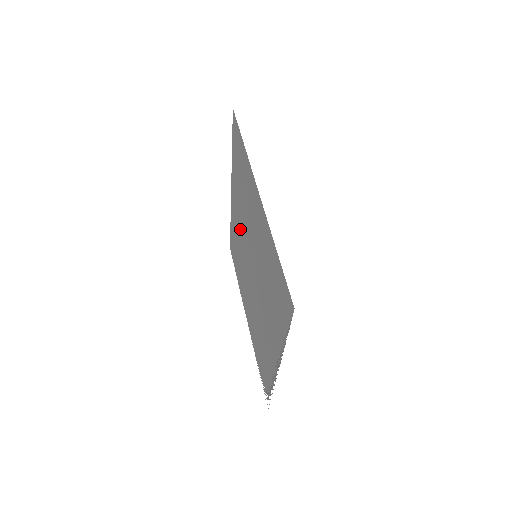
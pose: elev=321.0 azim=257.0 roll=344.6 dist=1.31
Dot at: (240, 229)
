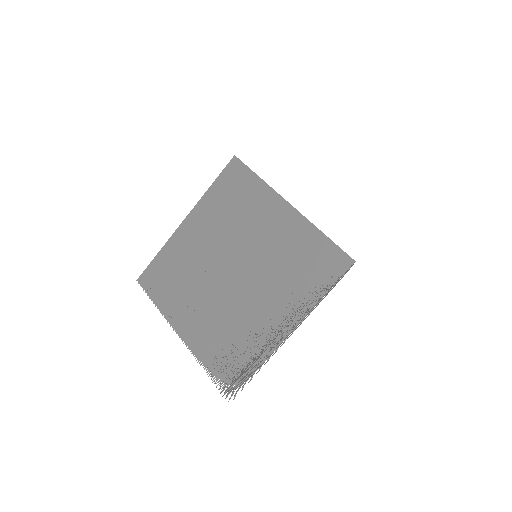
Dot at: (205, 247)
